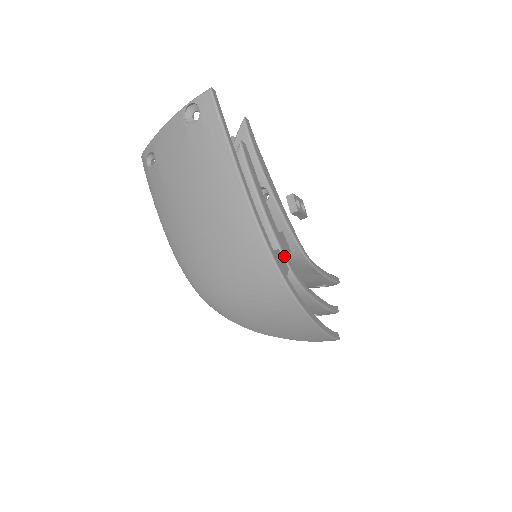
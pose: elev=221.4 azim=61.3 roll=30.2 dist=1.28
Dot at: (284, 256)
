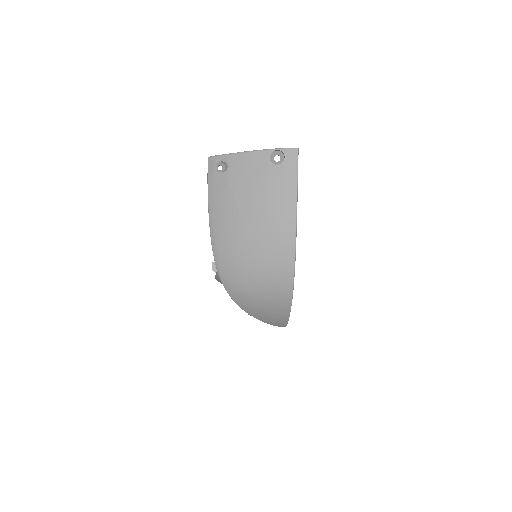
Dot at: occluded
